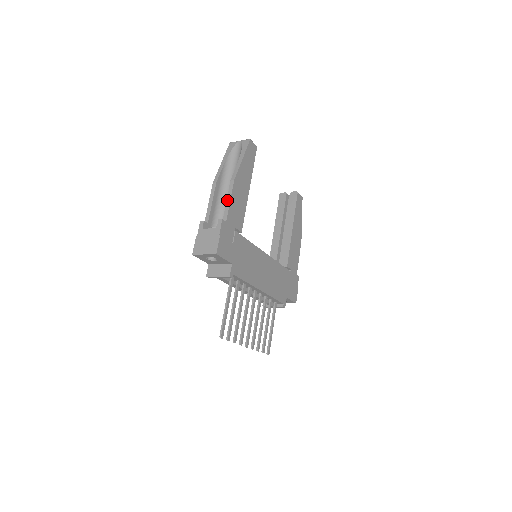
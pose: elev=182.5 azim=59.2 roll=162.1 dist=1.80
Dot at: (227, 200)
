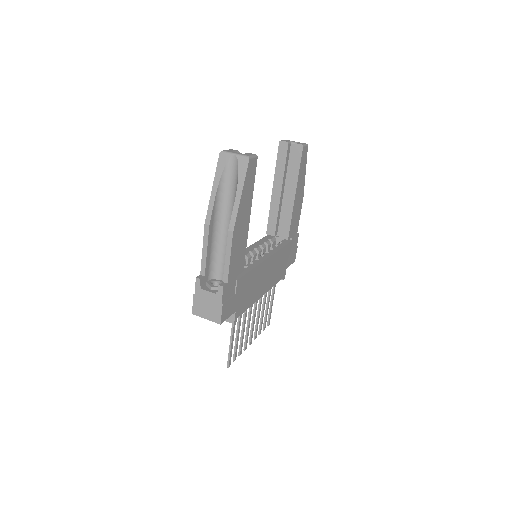
Dot at: (226, 256)
